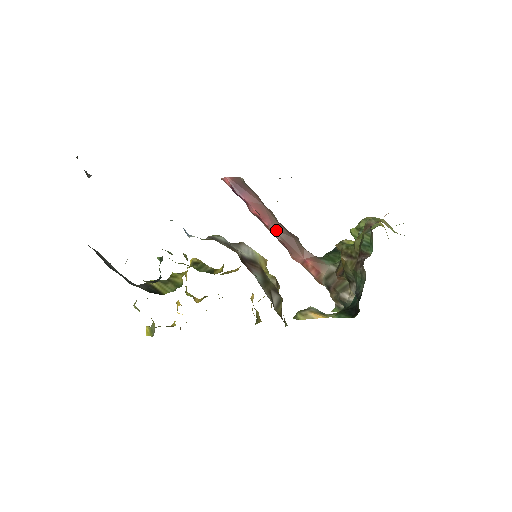
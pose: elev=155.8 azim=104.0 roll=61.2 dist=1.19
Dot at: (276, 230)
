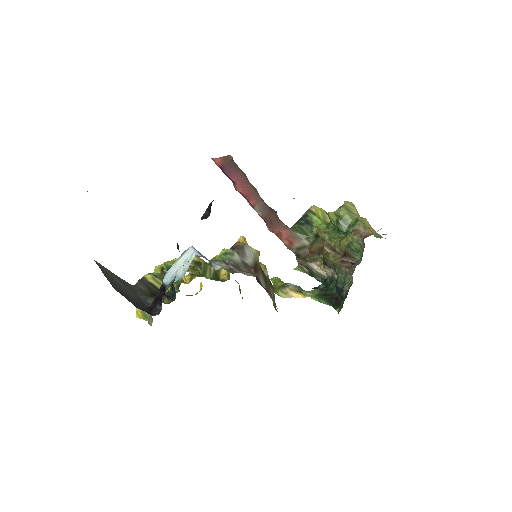
Dot at: (260, 209)
